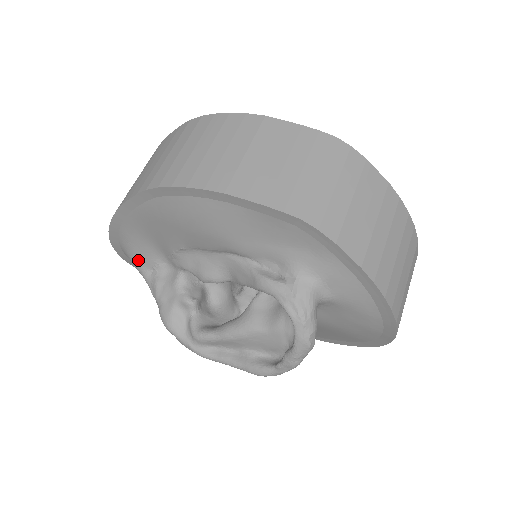
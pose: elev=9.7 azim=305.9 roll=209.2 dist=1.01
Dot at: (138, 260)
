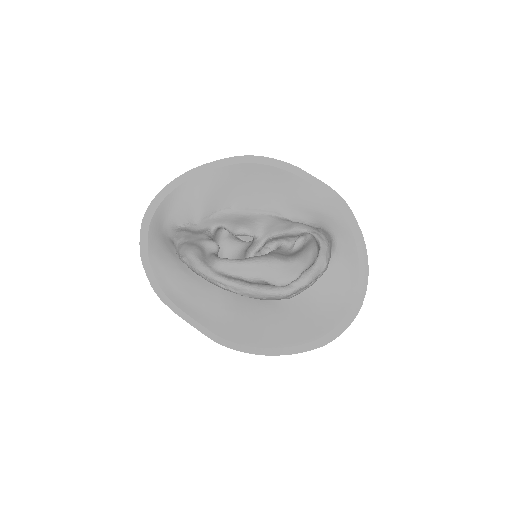
Dot at: (173, 215)
